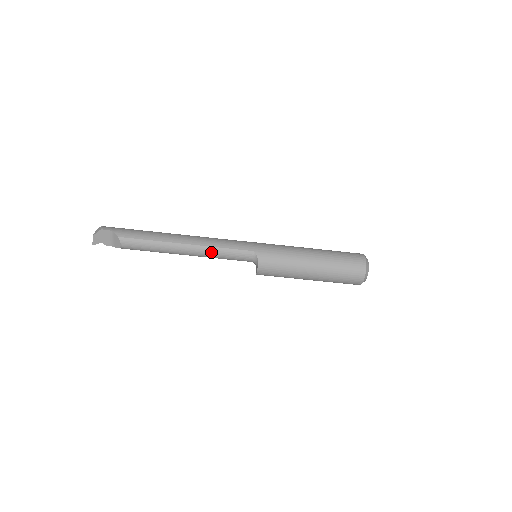
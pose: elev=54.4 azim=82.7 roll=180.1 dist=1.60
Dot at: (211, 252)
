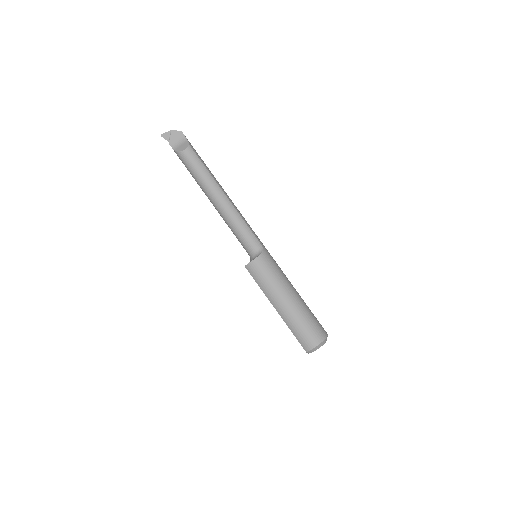
Dot at: (235, 217)
